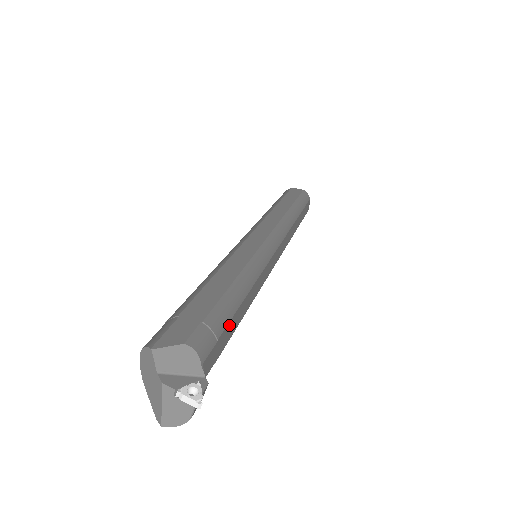
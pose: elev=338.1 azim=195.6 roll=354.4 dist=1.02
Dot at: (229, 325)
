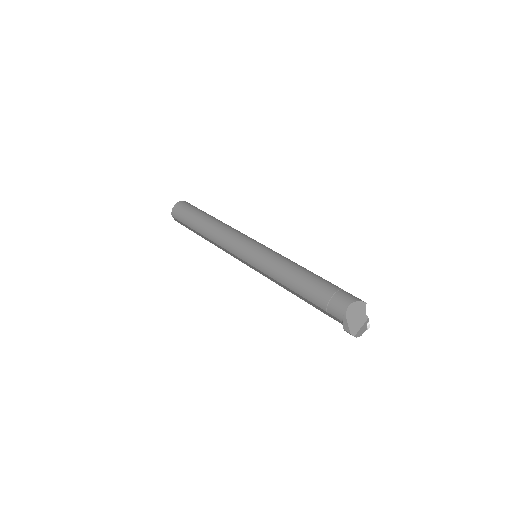
Dot at: occluded
